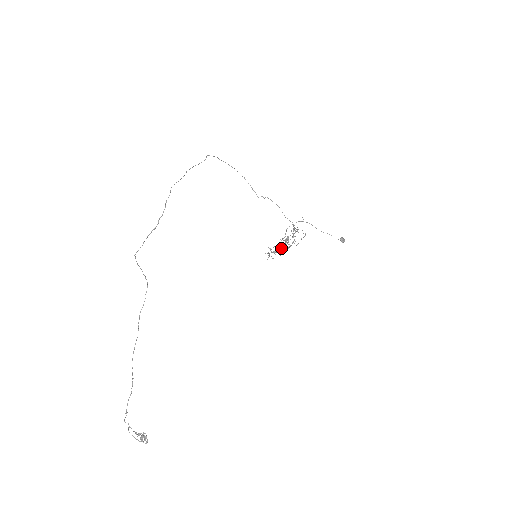
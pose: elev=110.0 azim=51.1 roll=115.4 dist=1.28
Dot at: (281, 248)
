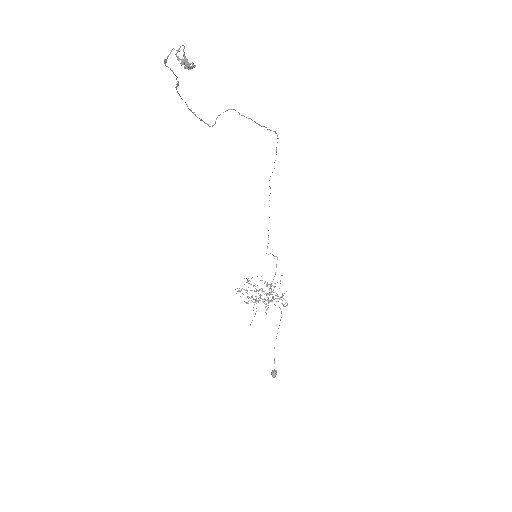
Dot at: (267, 285)
